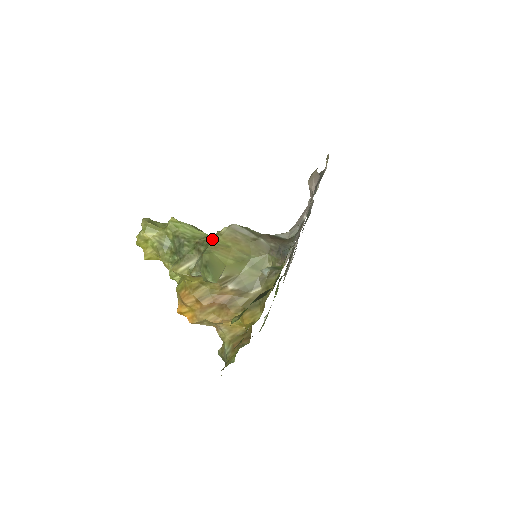
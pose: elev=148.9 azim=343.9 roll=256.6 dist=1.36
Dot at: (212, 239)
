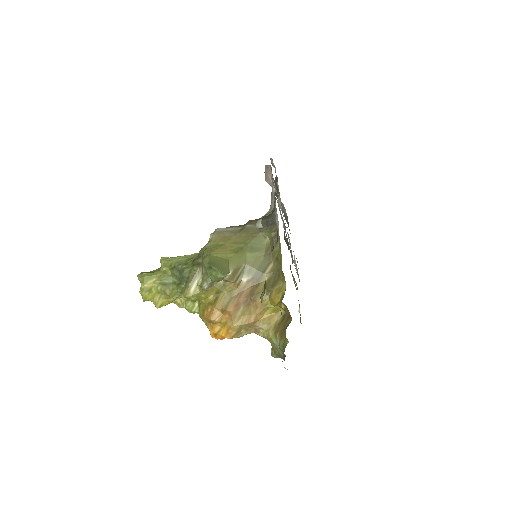
Dot at: occluded
